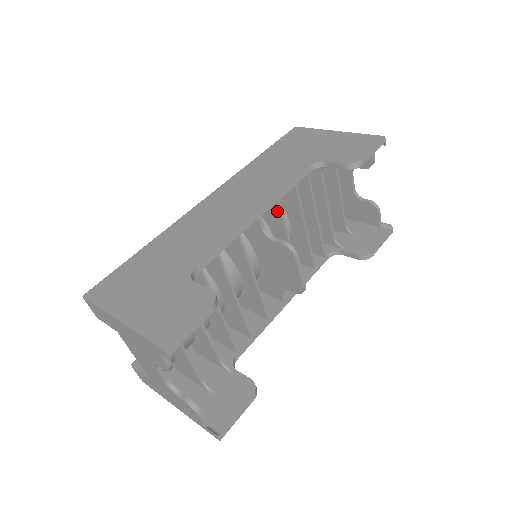
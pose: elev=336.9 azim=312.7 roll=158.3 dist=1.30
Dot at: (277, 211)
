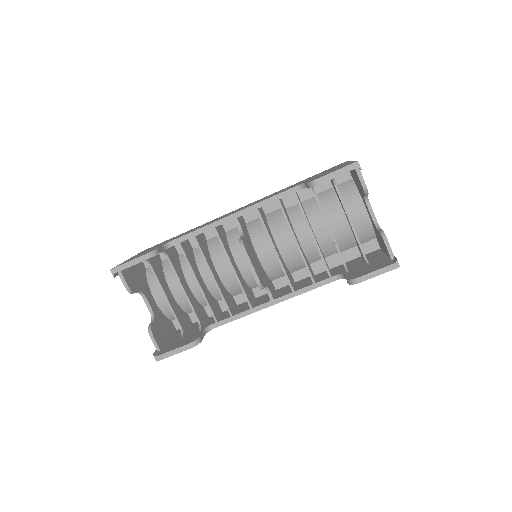
Dot at: (261, 219)
